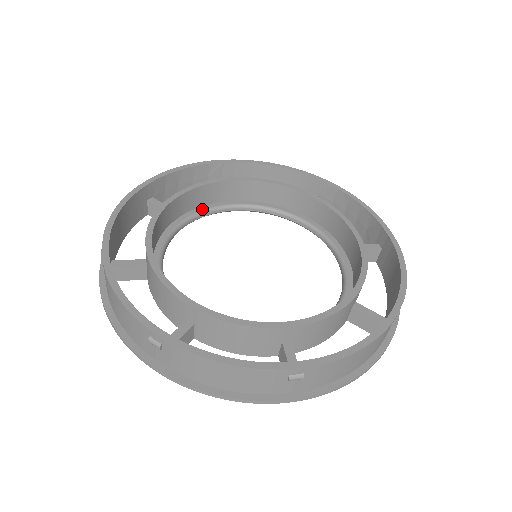
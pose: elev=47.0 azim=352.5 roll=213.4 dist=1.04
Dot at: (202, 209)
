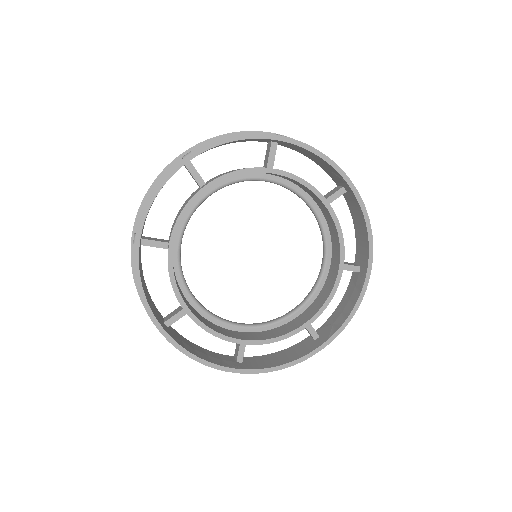
Dot at: (185, 219)
